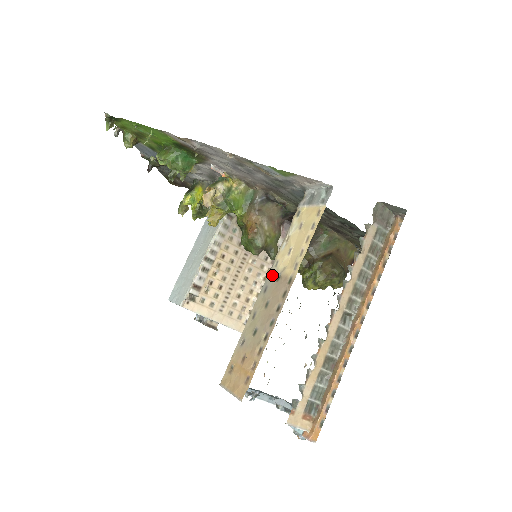
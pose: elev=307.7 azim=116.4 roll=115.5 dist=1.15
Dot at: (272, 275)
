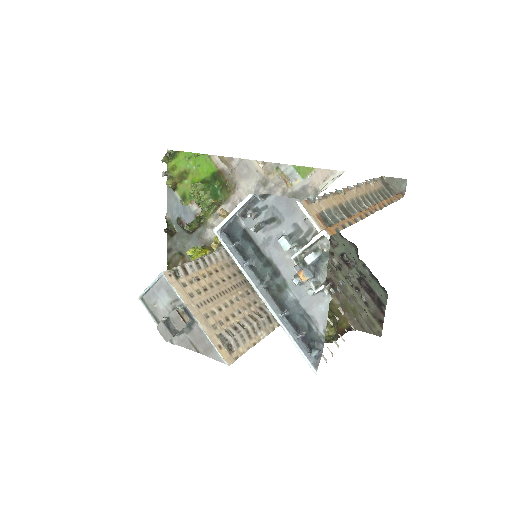
Dot at: occluded
